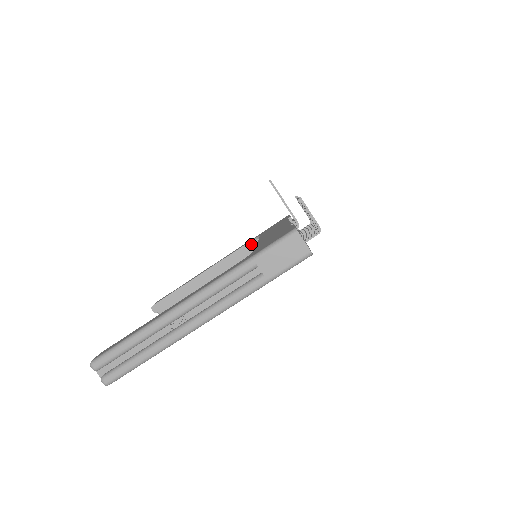
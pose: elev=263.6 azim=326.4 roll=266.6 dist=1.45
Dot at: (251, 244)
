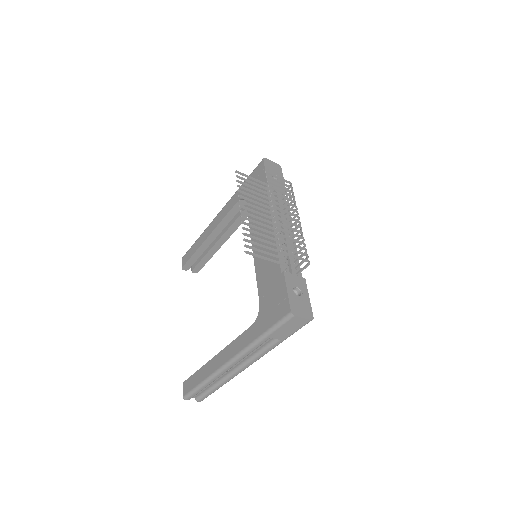
Dot at: (240, 203)
